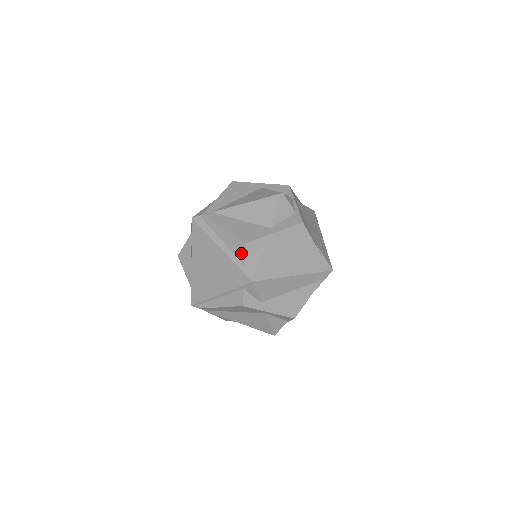
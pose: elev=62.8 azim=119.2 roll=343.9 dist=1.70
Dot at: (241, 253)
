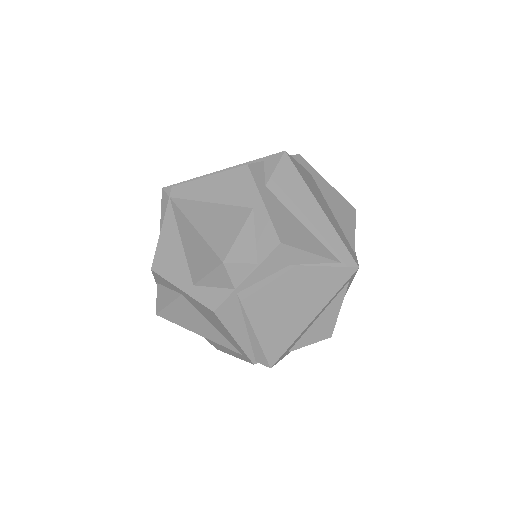
Dot at: occluded
